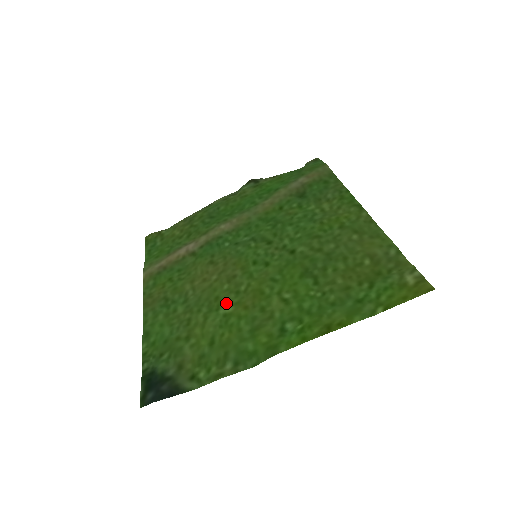
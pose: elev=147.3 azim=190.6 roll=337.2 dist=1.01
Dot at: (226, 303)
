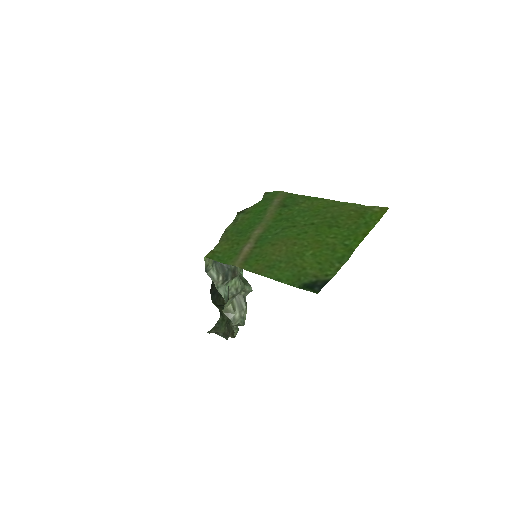
Dot at: (305, 251)
